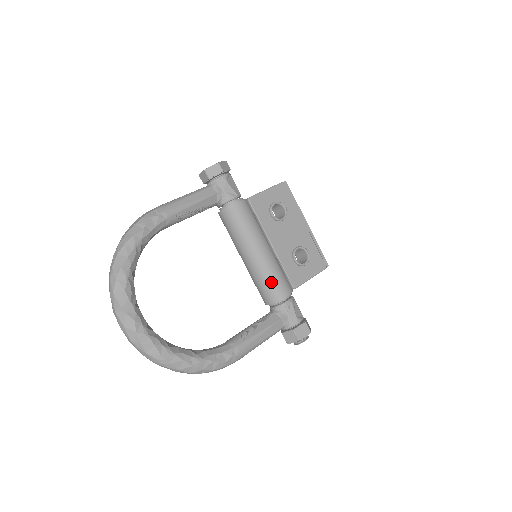
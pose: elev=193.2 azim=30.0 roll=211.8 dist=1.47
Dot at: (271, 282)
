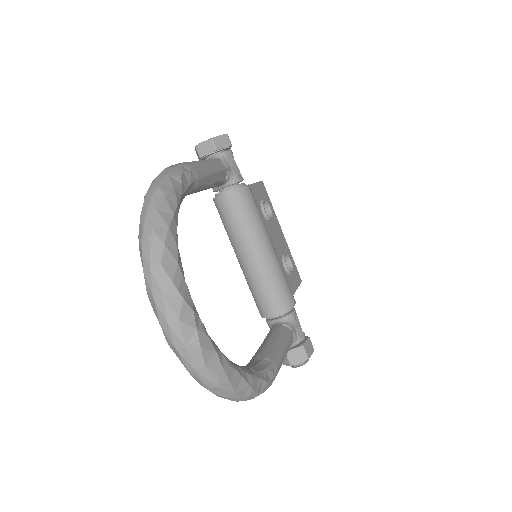
Dot at: (281, 286)
